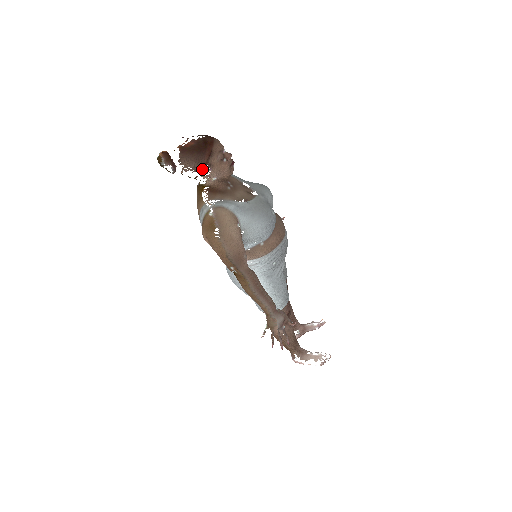
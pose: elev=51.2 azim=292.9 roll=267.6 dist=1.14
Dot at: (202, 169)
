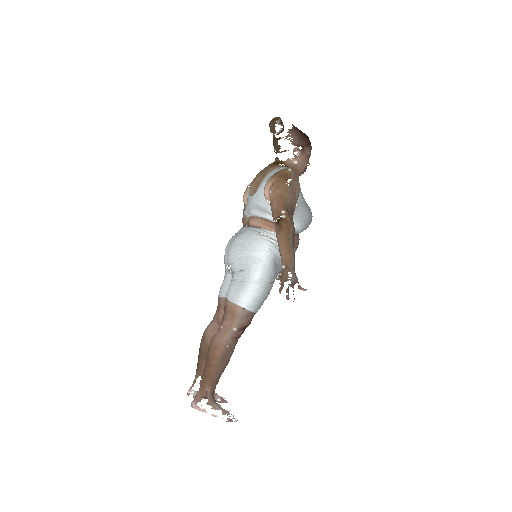
Dot at: occluded
